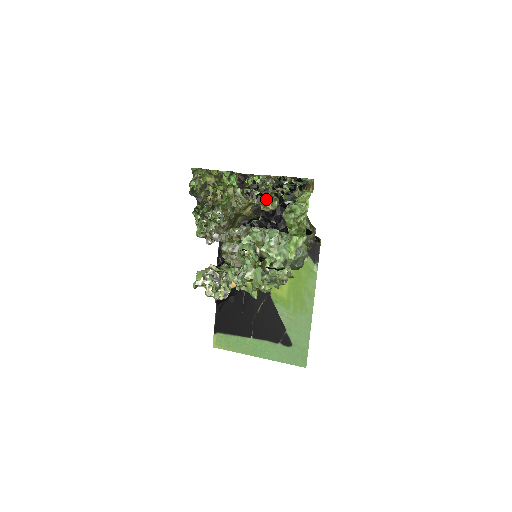
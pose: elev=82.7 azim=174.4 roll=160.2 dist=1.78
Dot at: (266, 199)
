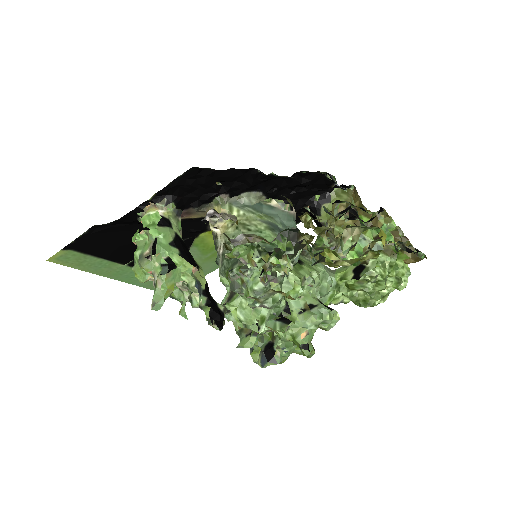
Dot at: occluded
